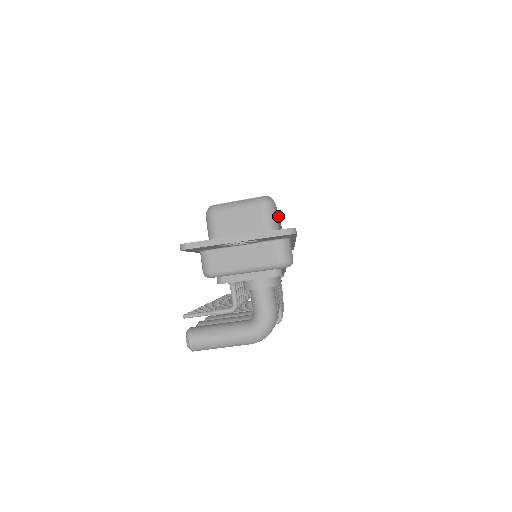
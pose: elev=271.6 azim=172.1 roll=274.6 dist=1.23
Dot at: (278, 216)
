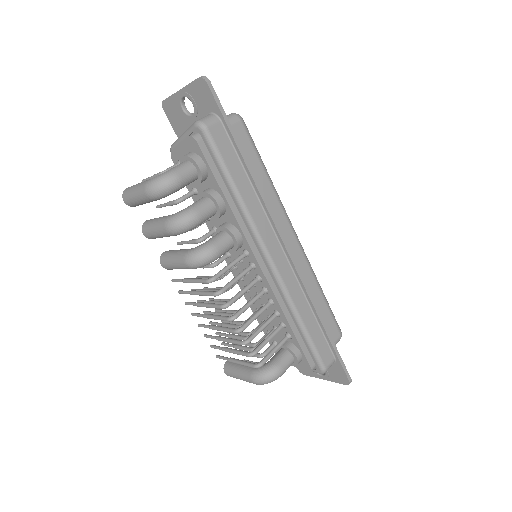
Dot at: (261, 170)
